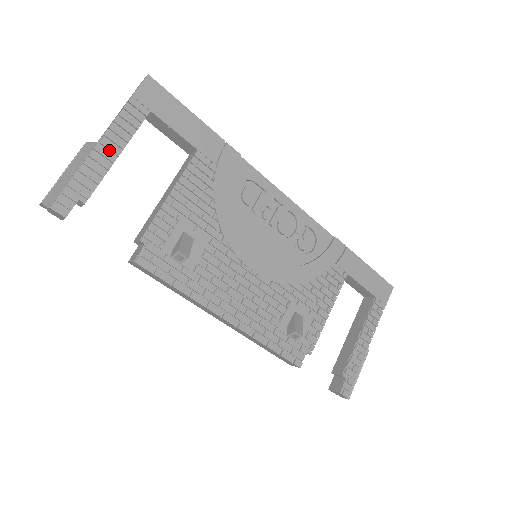
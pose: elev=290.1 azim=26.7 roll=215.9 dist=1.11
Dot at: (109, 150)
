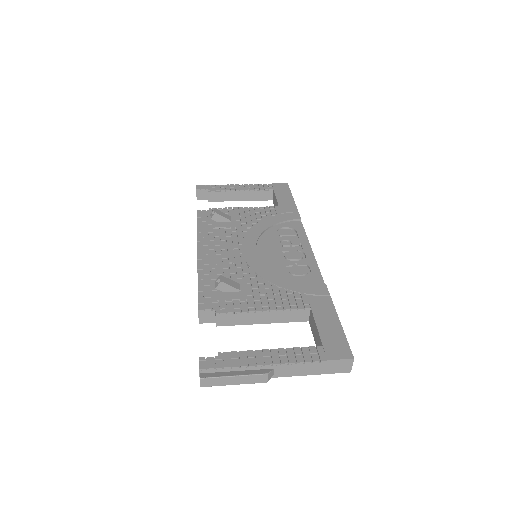
Dot at: (240, 189)
